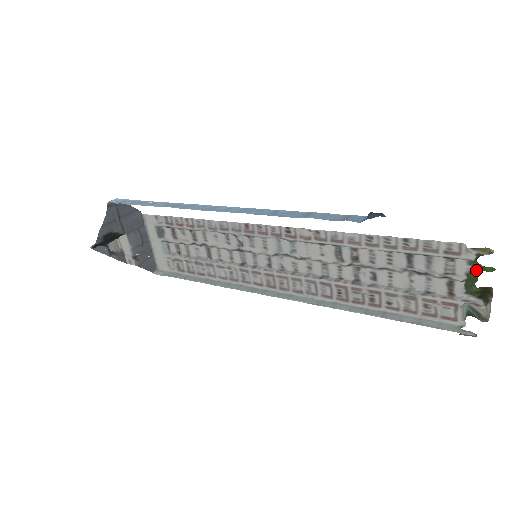
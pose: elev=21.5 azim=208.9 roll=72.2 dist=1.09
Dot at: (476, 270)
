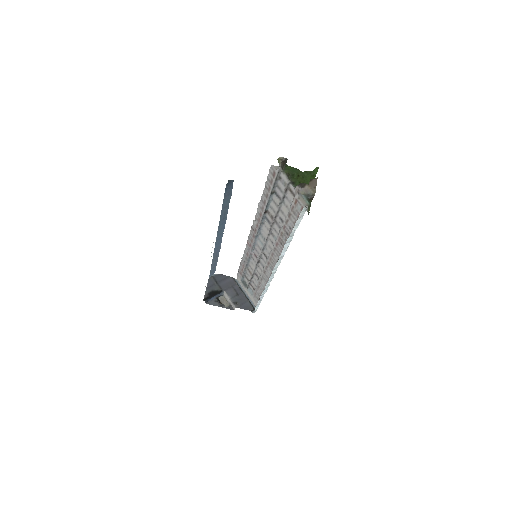
Dot at: (290, 174)
